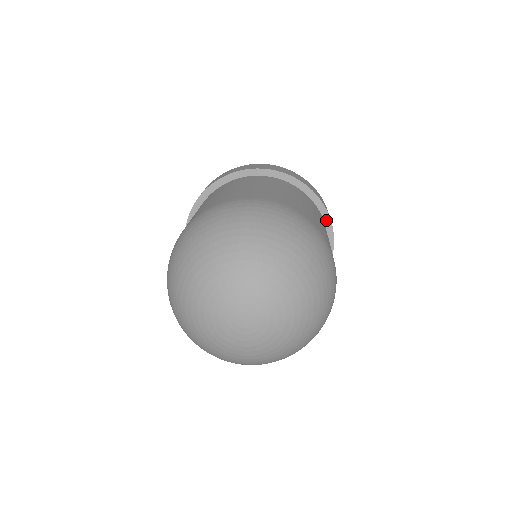
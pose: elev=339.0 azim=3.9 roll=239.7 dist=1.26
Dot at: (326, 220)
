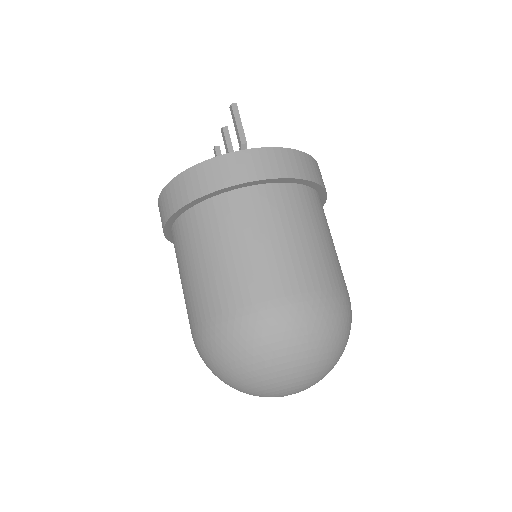
Dot at: occluded
